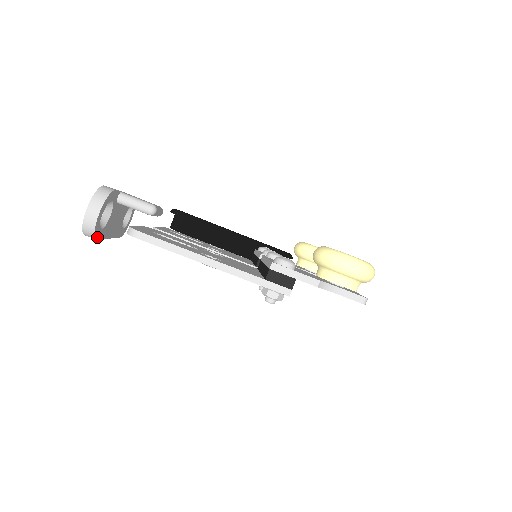
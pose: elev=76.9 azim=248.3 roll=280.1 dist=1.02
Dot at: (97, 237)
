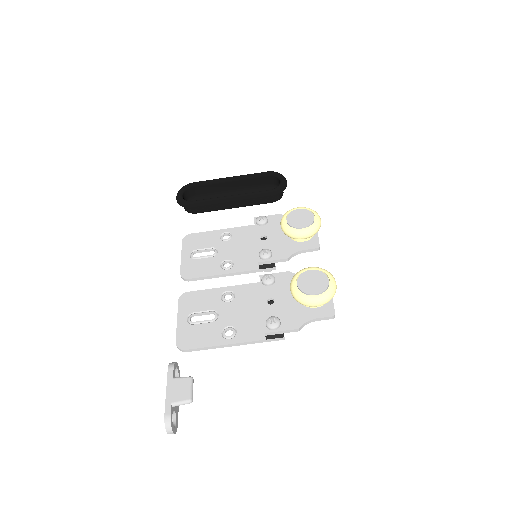
Dot at: (177, 425)
